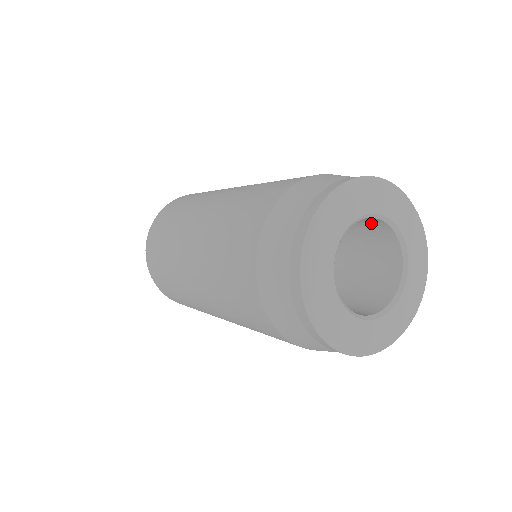
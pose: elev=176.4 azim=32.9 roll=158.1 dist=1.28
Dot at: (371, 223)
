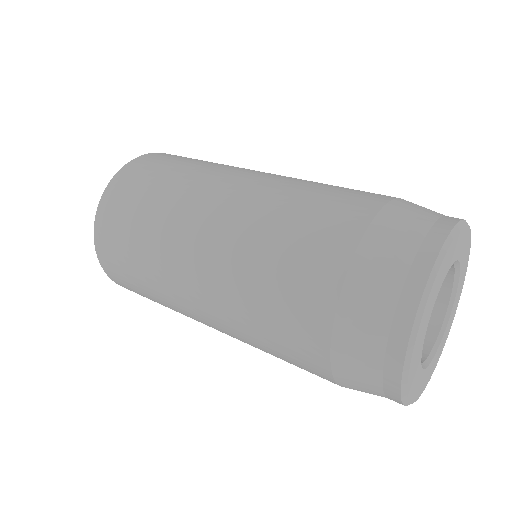
Dot at: occluded
